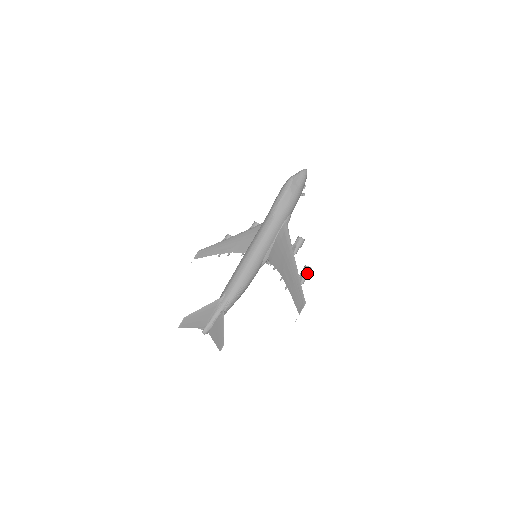
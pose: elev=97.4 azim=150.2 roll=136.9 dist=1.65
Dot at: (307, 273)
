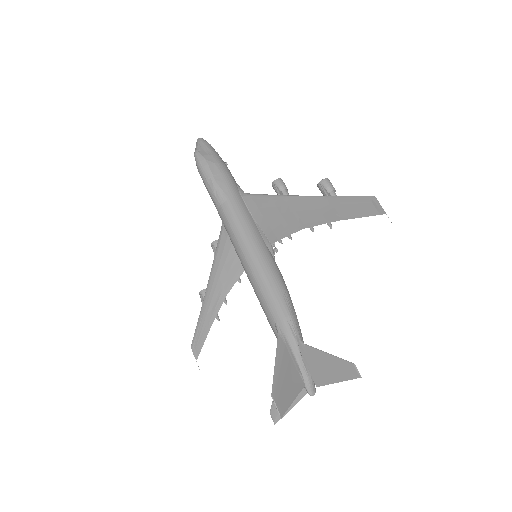
Dot at: (329, 186)
